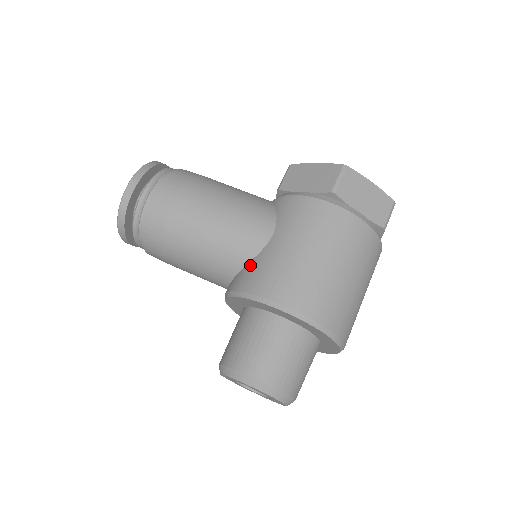
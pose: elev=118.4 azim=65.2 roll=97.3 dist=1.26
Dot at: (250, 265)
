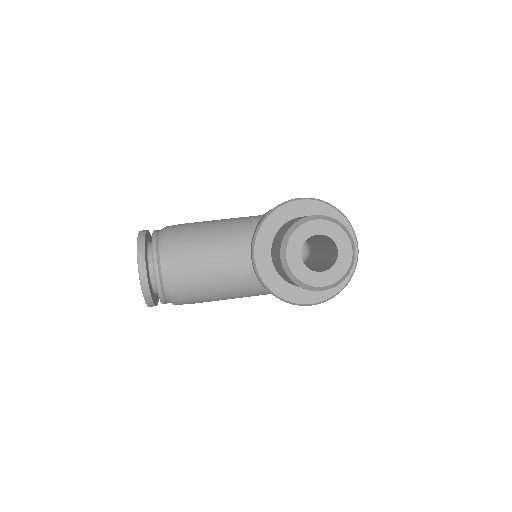
Dot at: (260, 219)
